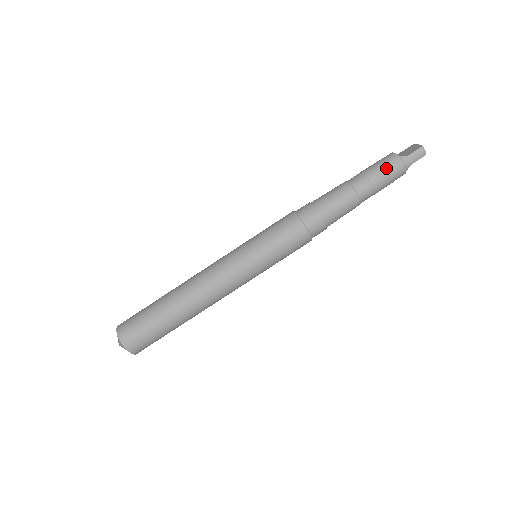
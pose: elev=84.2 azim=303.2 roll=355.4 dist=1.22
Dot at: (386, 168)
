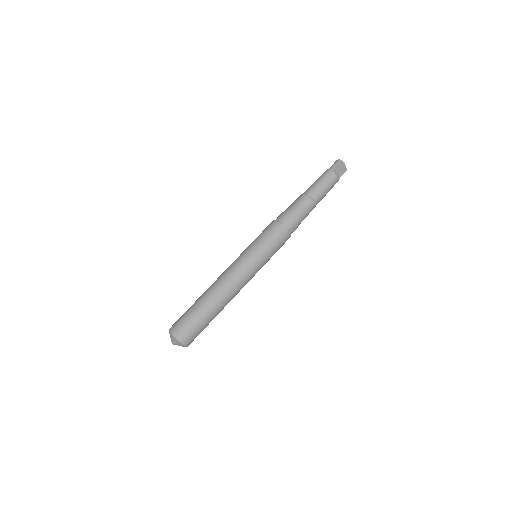
Dot at: (319, 177)
